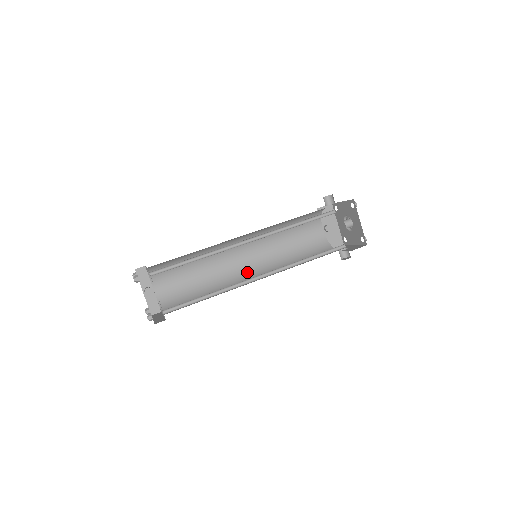
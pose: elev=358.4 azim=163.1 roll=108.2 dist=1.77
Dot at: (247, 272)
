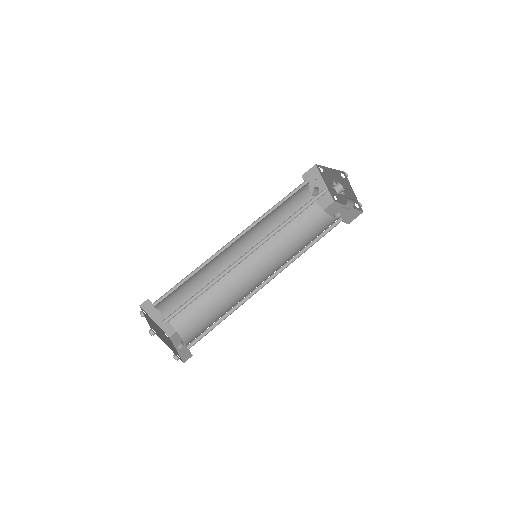
Dot at: (264, 280)
